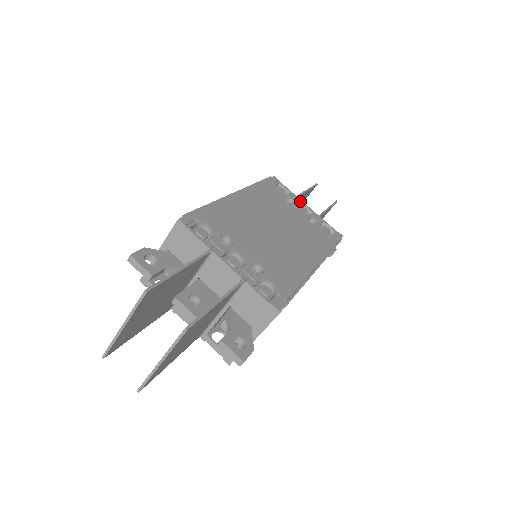
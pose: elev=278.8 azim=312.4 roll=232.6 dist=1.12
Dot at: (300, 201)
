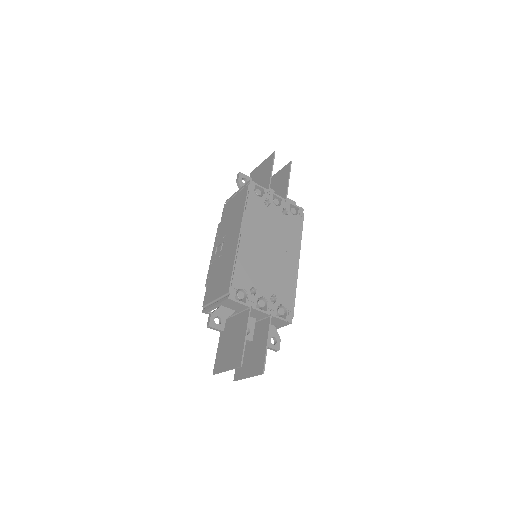
Dot at: (272, 194)
